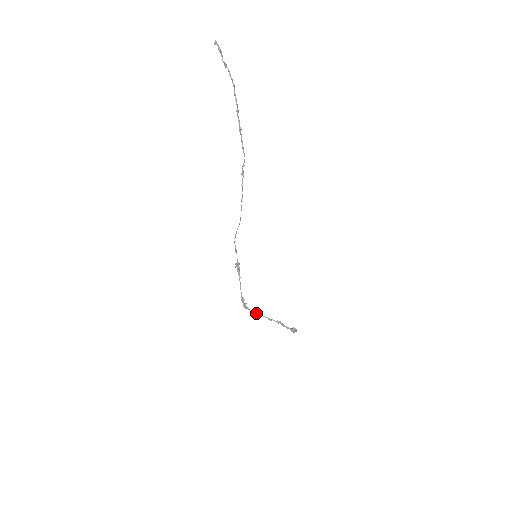
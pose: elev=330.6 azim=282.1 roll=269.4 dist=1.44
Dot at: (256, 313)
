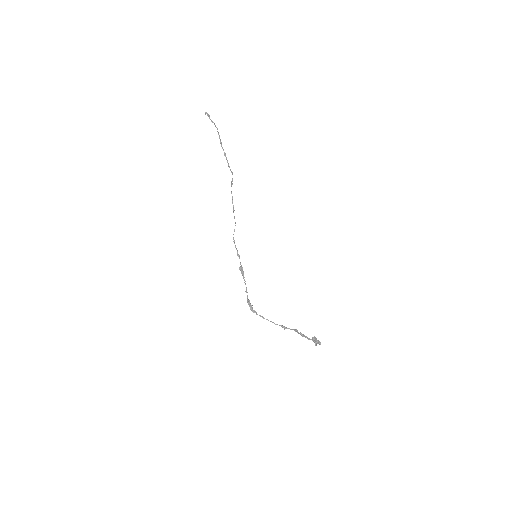
Dot at: occluded
